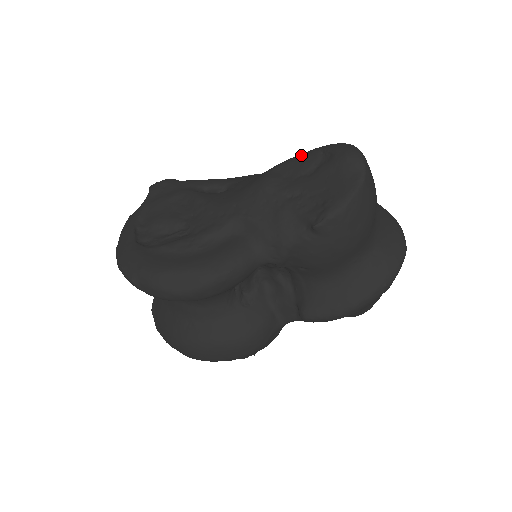
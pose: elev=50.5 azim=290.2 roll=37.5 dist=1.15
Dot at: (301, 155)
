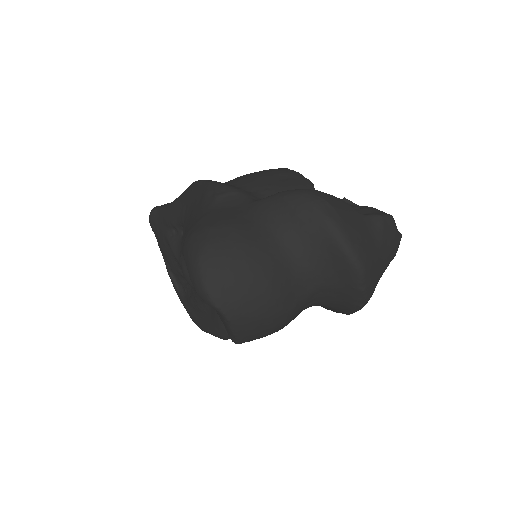
Dot at: (182, 250)
